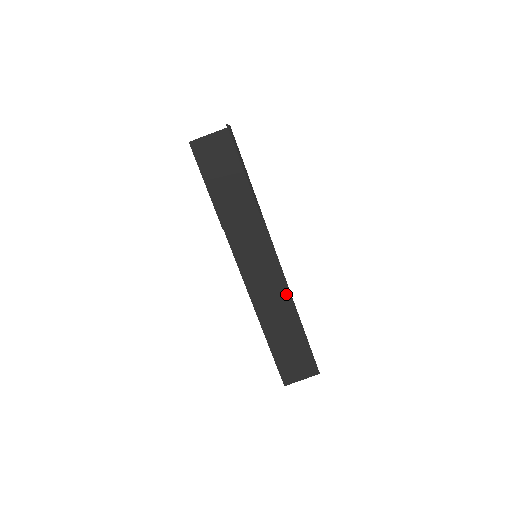
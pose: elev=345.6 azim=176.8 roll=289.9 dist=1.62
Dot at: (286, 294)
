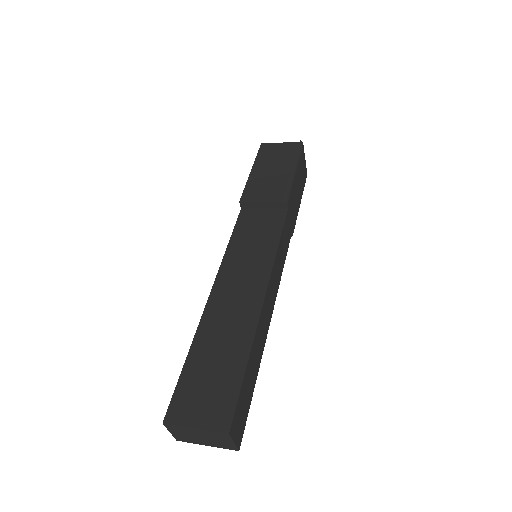
Dot at: (259, 292)
